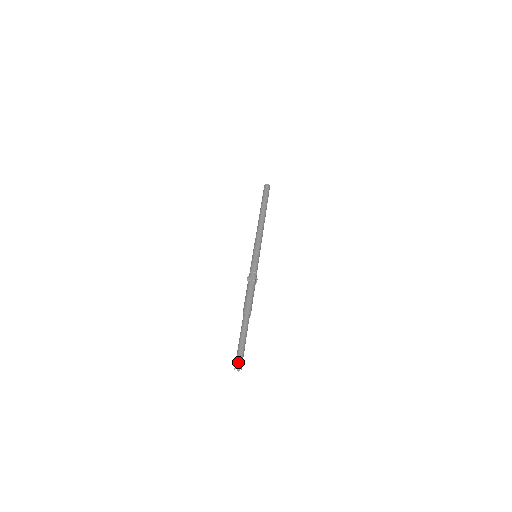
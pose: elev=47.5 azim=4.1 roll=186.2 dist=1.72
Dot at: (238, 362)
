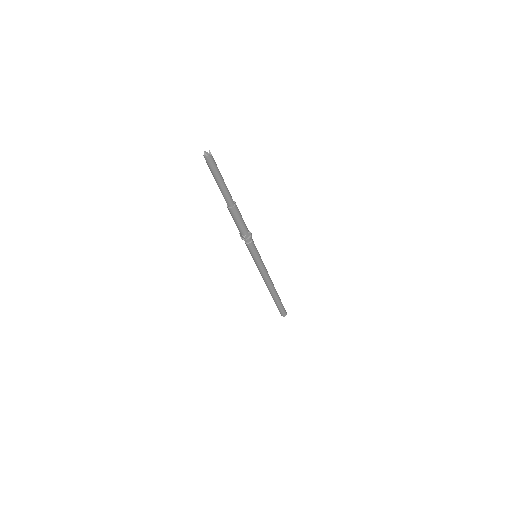
Dot at: occluded
